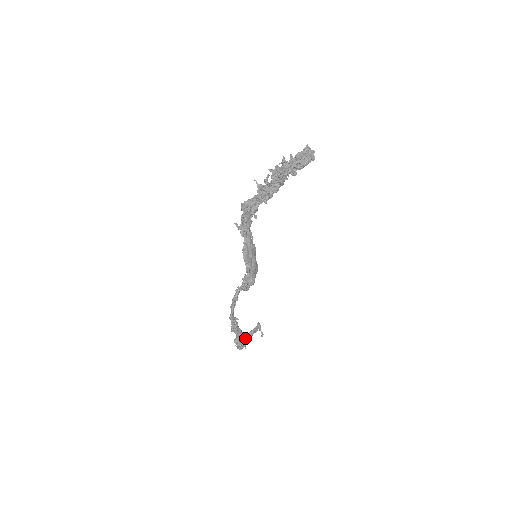
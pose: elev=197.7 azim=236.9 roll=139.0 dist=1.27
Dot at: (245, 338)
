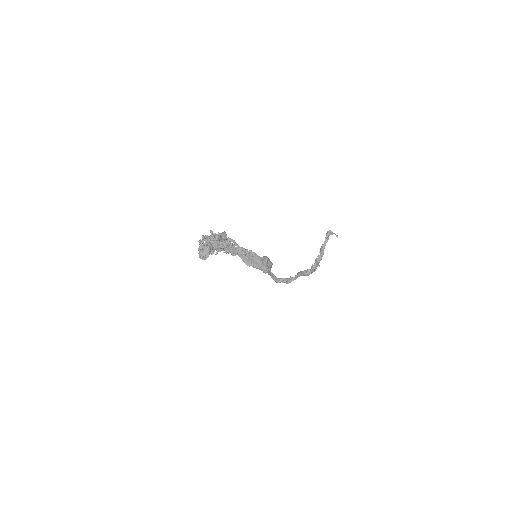
Dot at: (316, 258)
